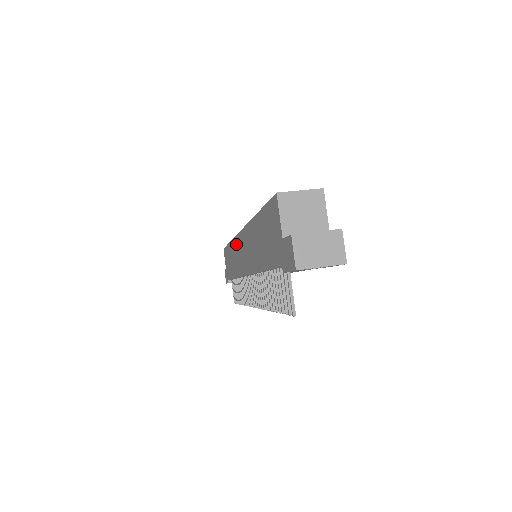
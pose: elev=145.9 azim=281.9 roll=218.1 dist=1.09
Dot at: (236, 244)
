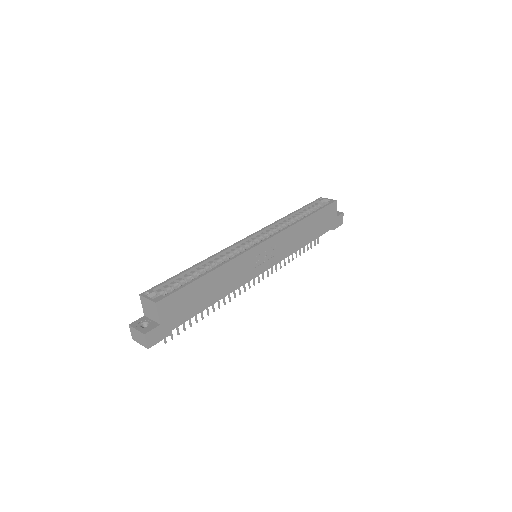
Dot at: occluded
